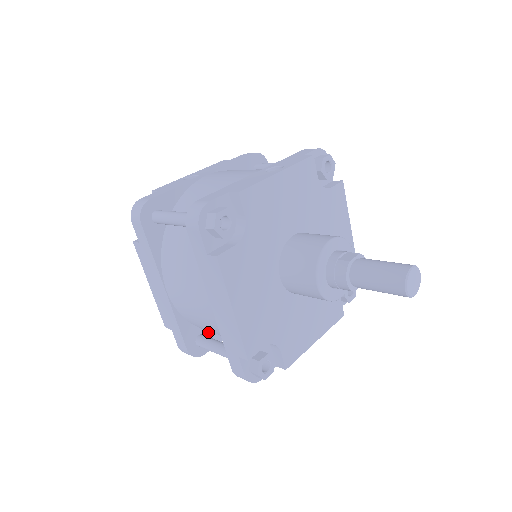
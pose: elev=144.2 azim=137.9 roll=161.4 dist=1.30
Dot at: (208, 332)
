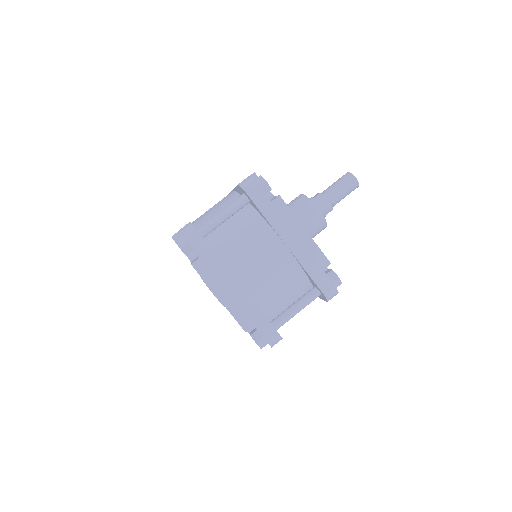
Dot at: occluded
